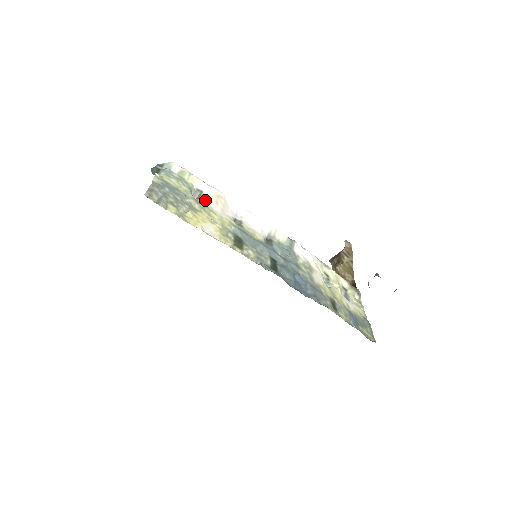
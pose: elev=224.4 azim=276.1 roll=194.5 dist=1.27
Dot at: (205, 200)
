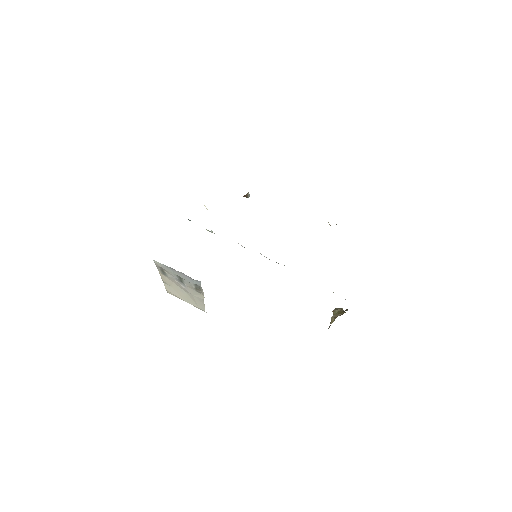
Dot at: occluded
